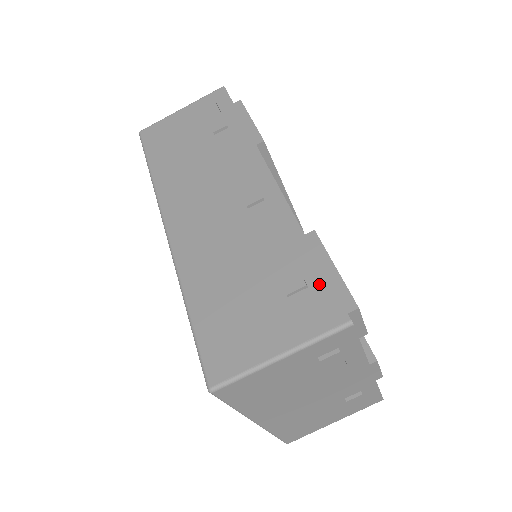
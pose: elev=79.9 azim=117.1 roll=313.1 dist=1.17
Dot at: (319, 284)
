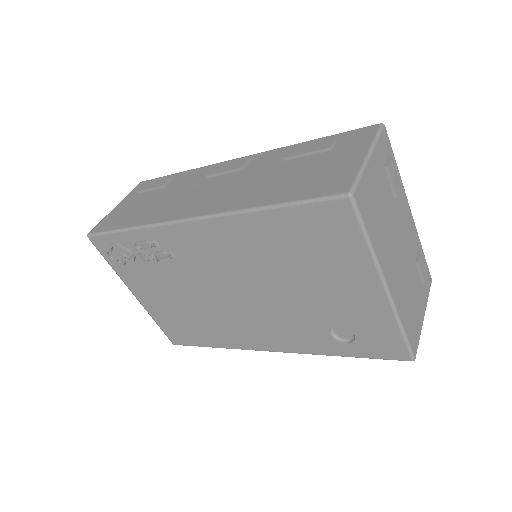
Dot at: (341, 136)
